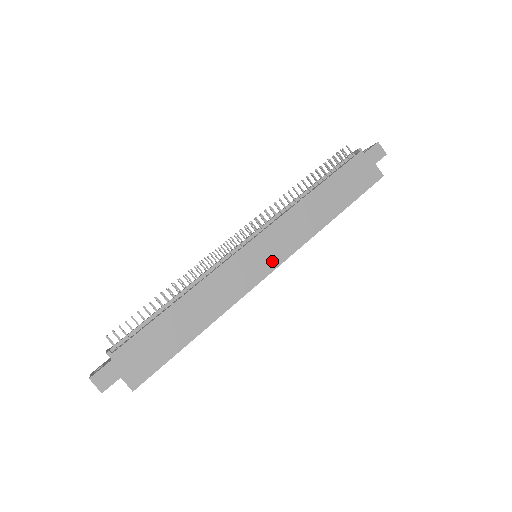
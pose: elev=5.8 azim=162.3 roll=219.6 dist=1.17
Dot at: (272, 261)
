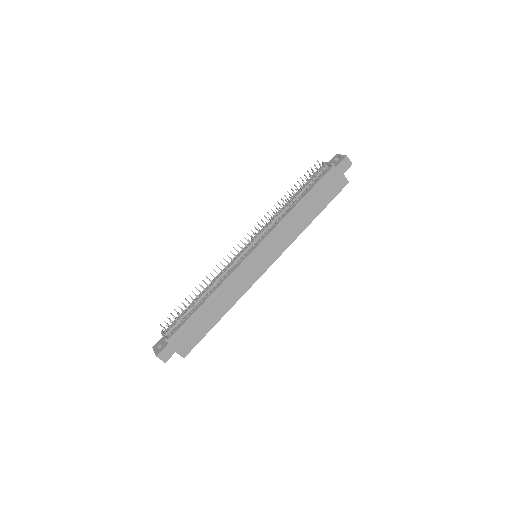
Dot at: (268, 261)
